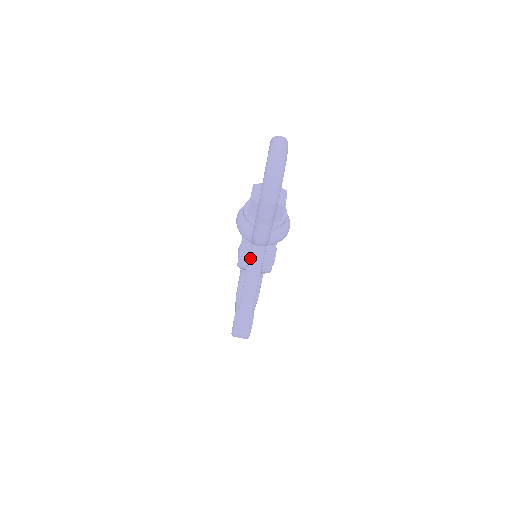
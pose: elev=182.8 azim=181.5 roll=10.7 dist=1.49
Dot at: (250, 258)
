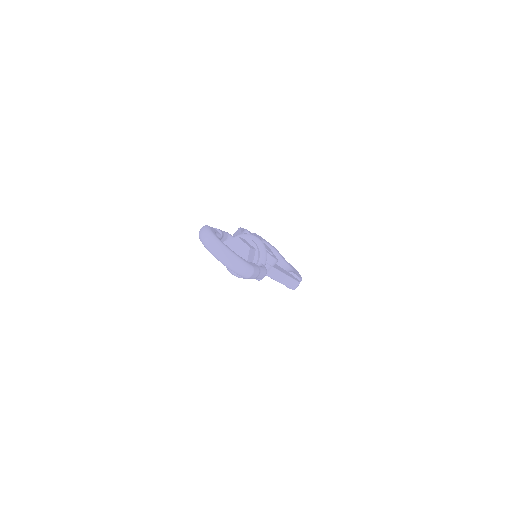
Dot at: occluded
